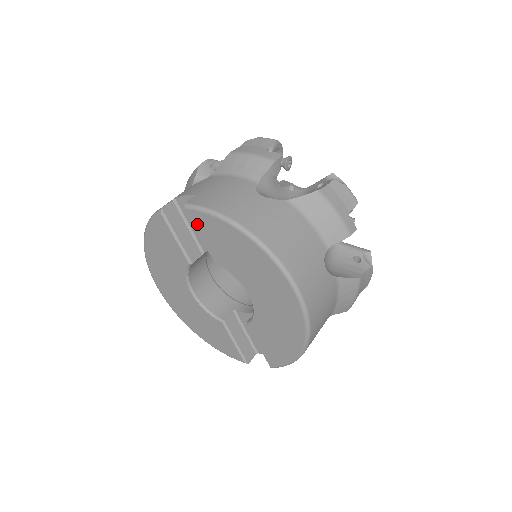
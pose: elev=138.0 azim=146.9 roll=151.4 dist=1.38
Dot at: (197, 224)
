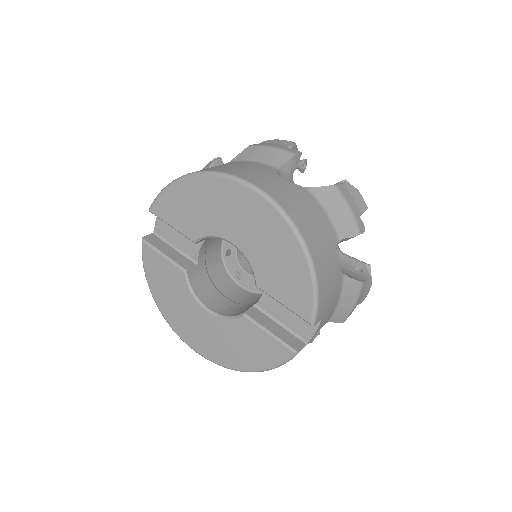
Dot at: (162, 216)
